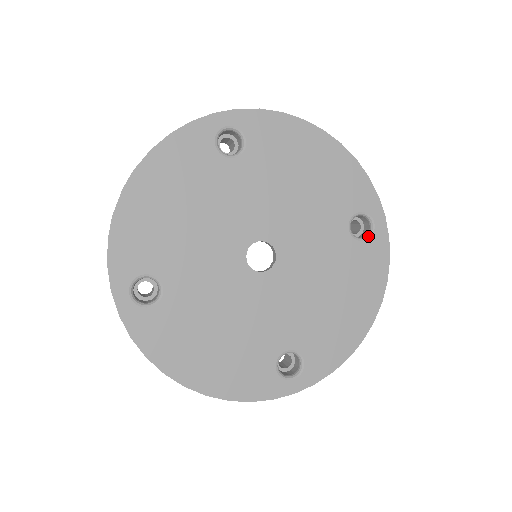
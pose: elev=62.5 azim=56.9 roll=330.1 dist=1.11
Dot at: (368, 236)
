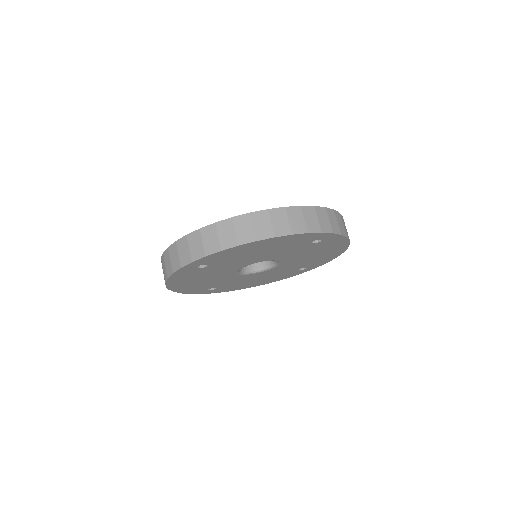
Dot at: occluded
